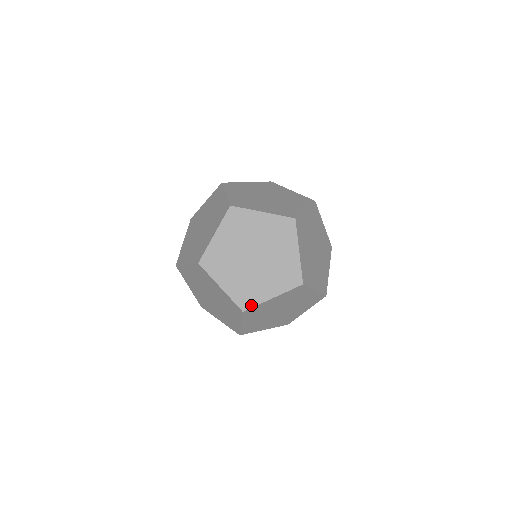
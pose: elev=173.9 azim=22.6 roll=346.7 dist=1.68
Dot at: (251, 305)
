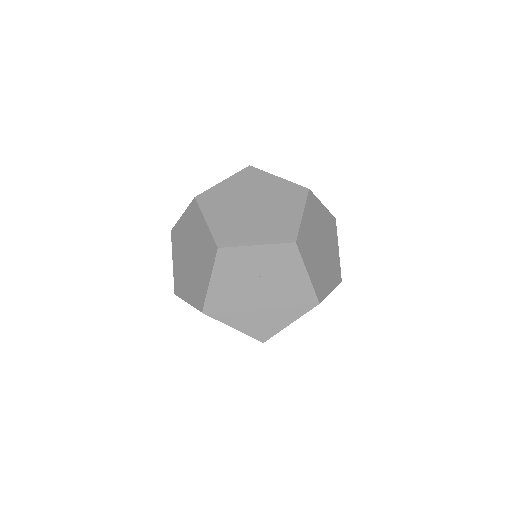
Dot at: (323, 297)
